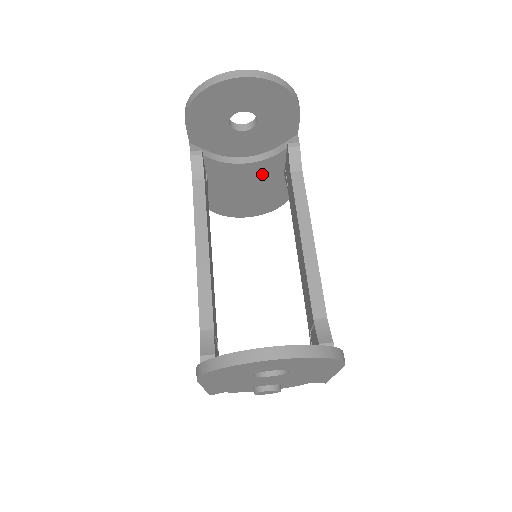
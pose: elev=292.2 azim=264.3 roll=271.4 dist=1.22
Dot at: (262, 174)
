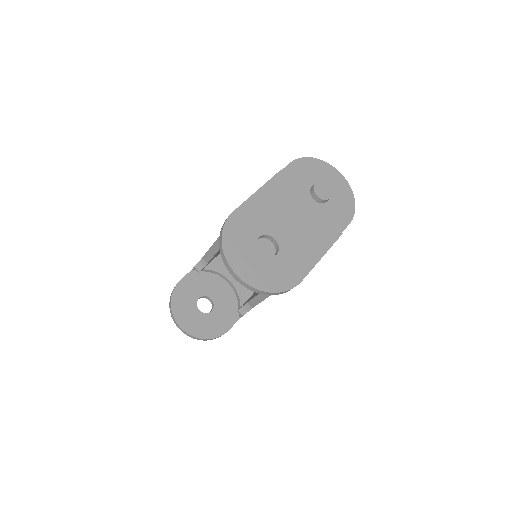
Dot at: occluded
